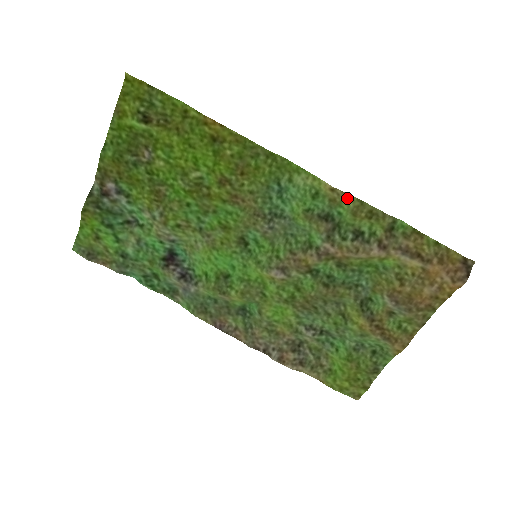
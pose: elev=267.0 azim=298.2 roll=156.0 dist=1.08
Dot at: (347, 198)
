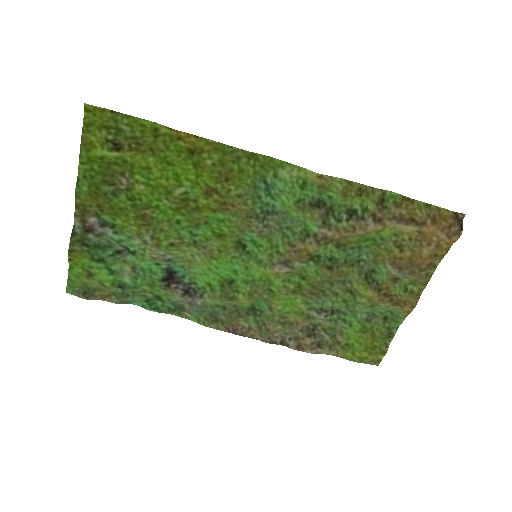
Dot at: (335, 181)
